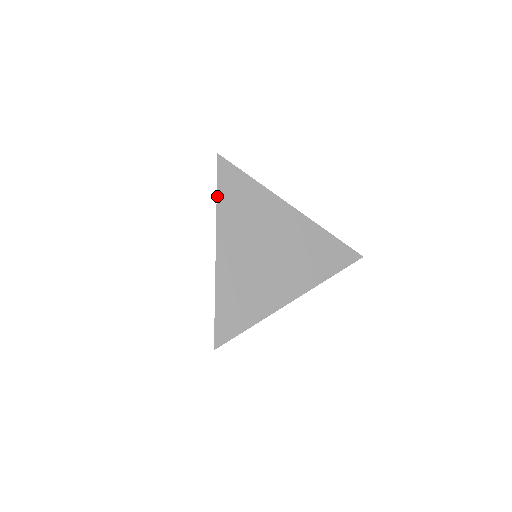
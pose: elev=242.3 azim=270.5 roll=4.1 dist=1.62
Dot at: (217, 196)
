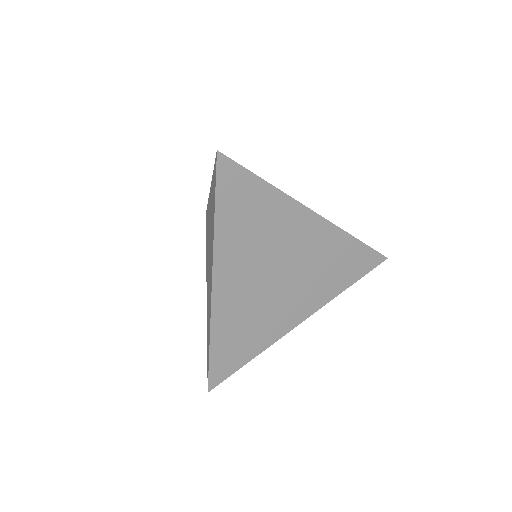
Dot at: (215, 215)
